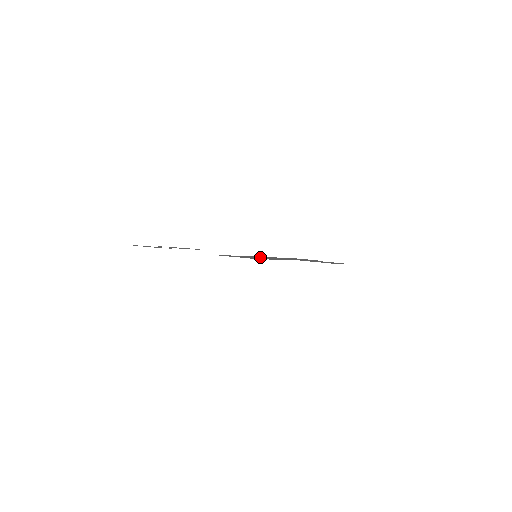
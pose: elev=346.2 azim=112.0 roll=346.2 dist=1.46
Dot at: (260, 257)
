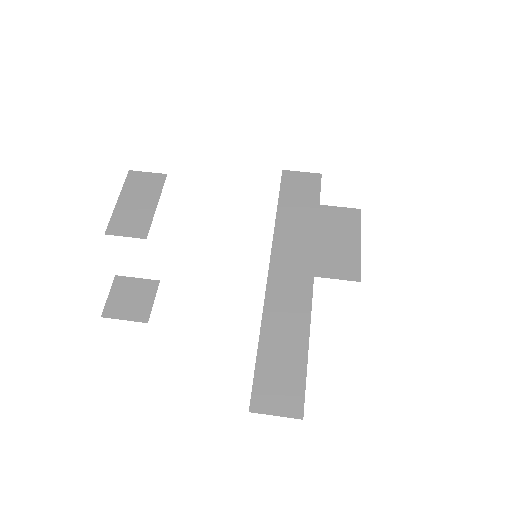
Dot at: (279, 317)
